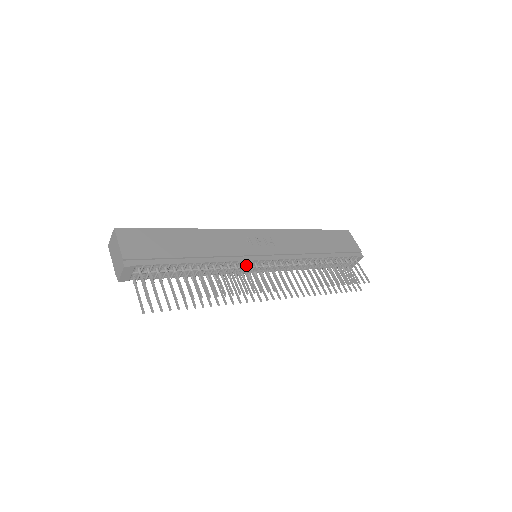
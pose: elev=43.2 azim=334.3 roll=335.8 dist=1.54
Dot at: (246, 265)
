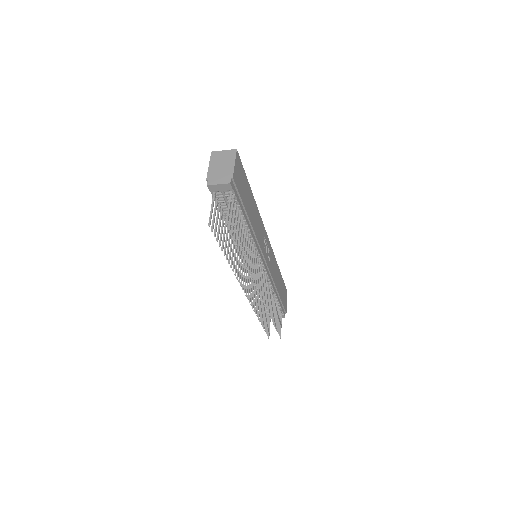
Dot at: occluded
